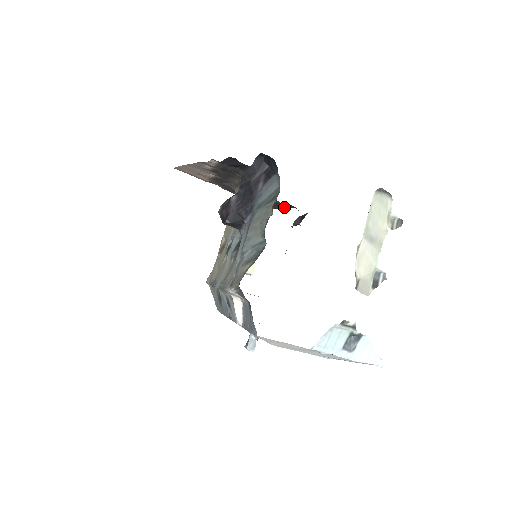
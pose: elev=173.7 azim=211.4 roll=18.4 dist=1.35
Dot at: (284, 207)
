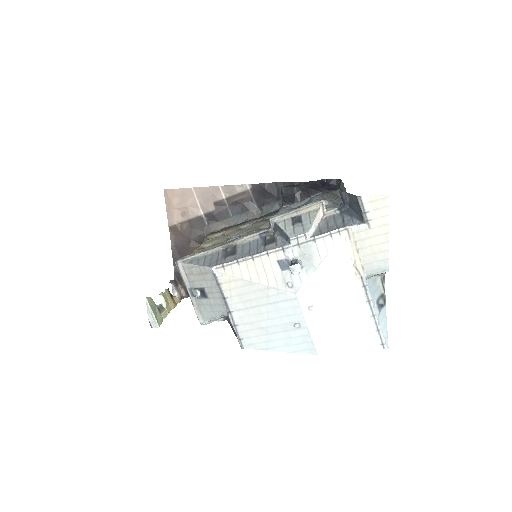
Dot at: occluded
